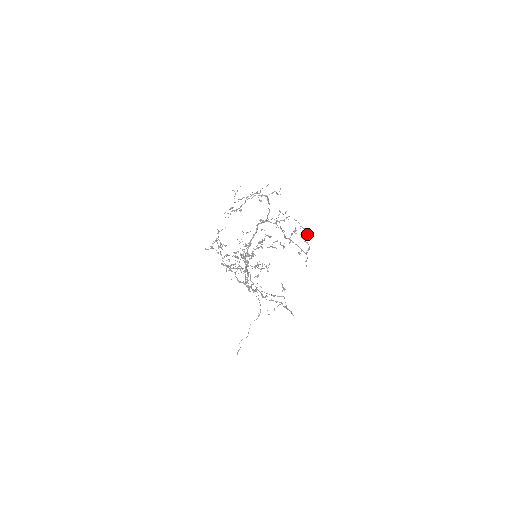
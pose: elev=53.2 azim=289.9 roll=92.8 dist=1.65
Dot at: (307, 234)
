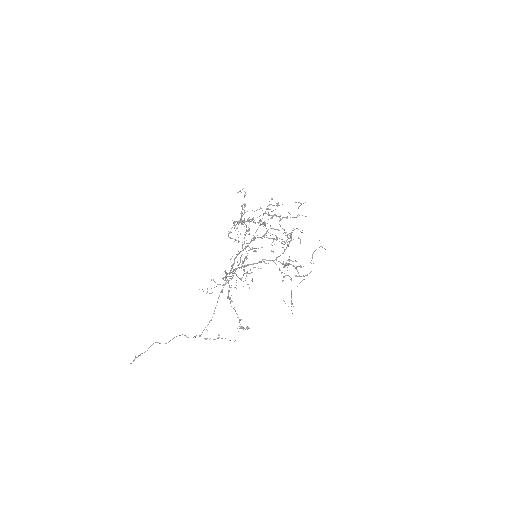
Dot at: occluded
